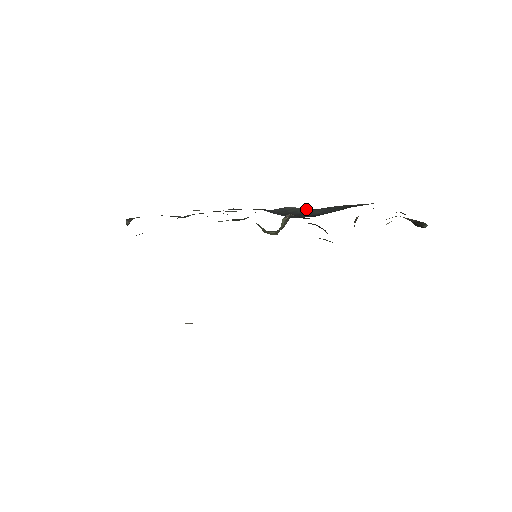
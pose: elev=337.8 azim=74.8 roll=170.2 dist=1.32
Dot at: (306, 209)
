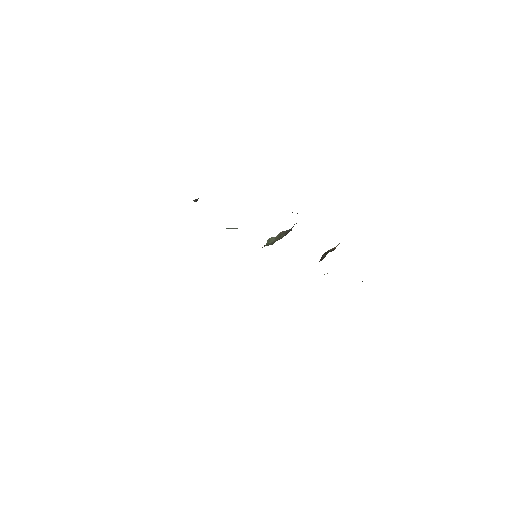
Dot at: occluded
